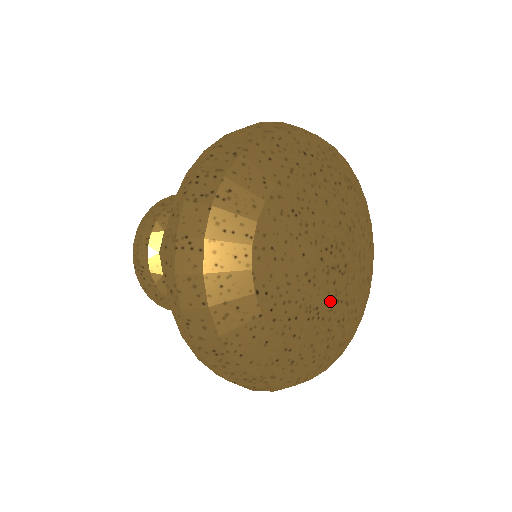
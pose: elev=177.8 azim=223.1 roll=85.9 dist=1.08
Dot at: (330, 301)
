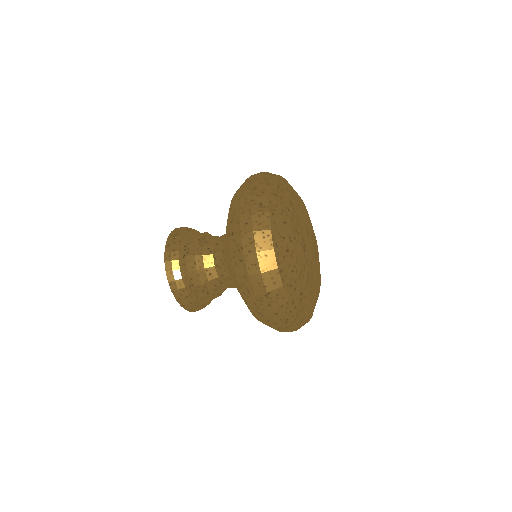
Dot at: (310, 255)
